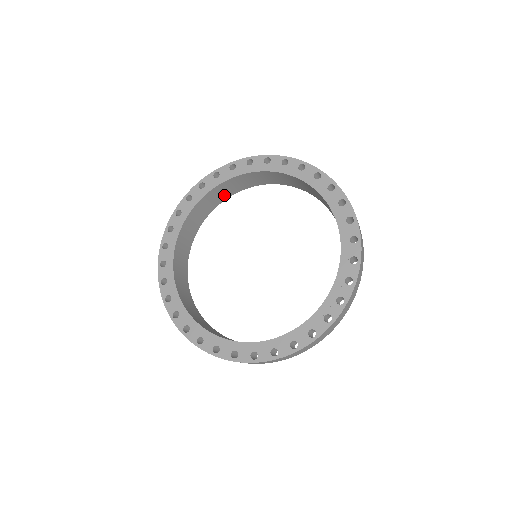
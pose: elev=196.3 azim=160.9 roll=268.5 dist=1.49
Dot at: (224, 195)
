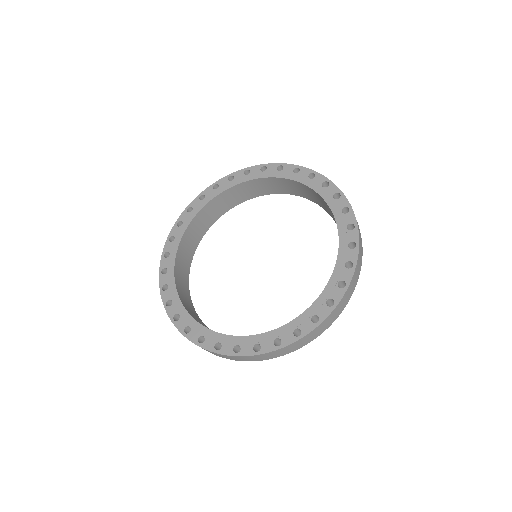
Dot at: (264, 190)
